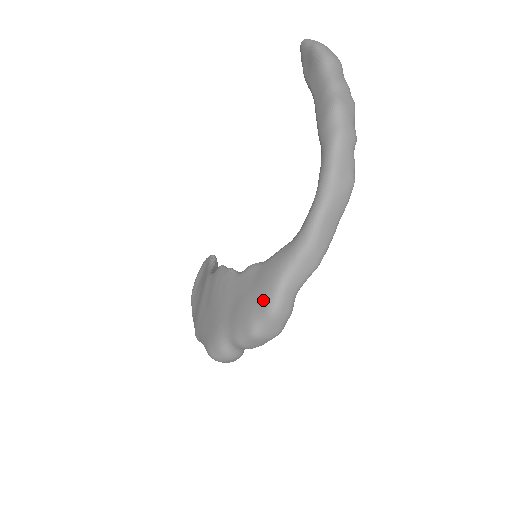
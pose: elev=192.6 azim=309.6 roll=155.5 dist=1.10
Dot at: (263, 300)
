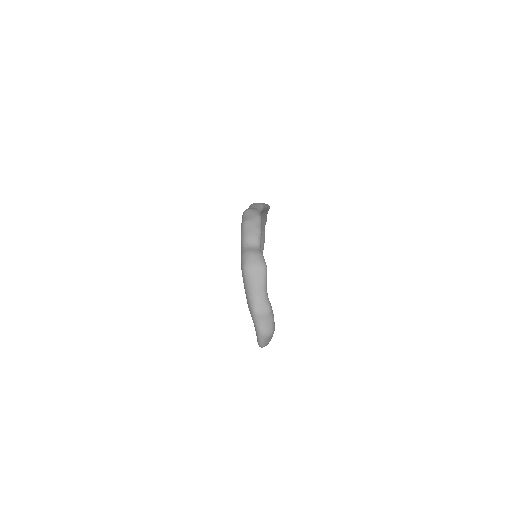
Dot at: occluded
